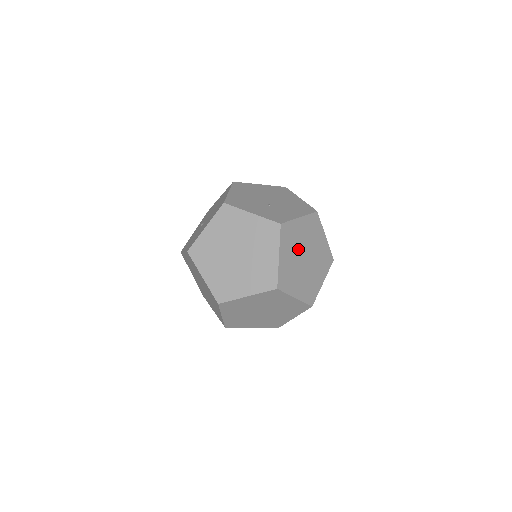
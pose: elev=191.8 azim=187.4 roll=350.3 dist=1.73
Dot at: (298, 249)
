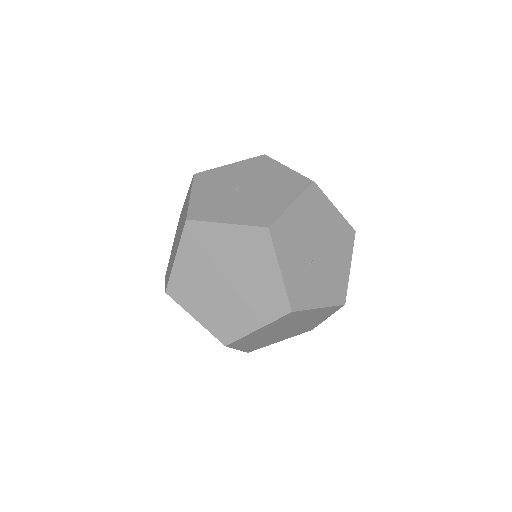
Dot at: (286, 325)
